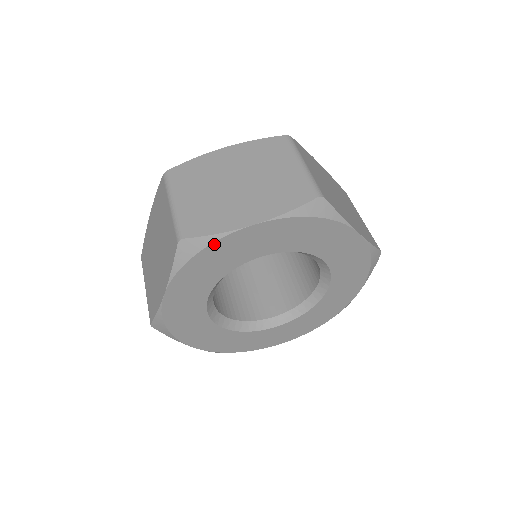
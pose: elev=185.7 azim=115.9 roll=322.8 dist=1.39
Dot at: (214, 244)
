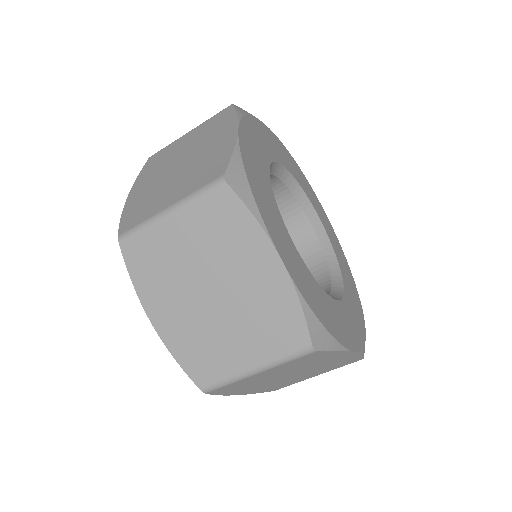
Dot at: (258, 121)
